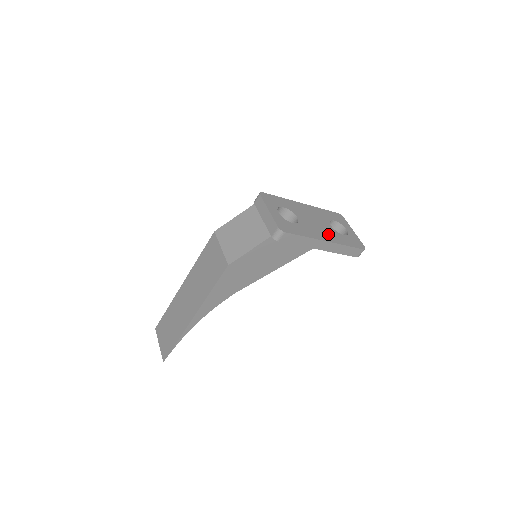
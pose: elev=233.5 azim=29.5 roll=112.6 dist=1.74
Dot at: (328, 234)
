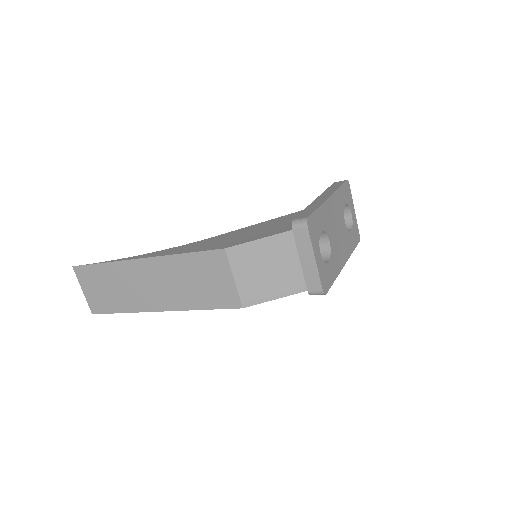
Dot at: (345, 246)
